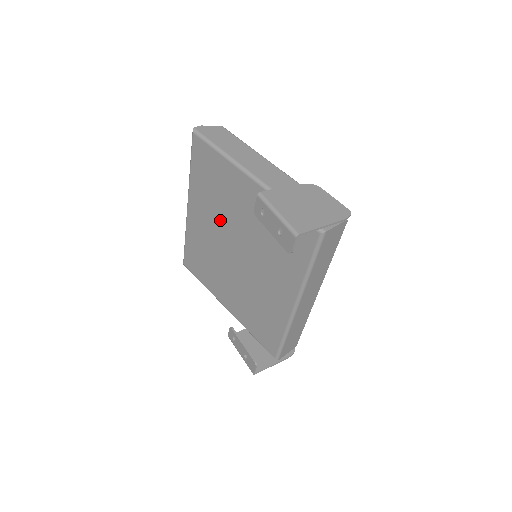
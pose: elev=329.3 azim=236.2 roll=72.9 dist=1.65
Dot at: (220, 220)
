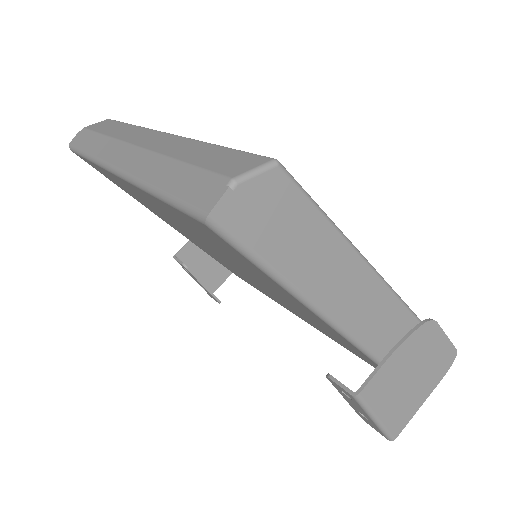
Dot at: occluded
